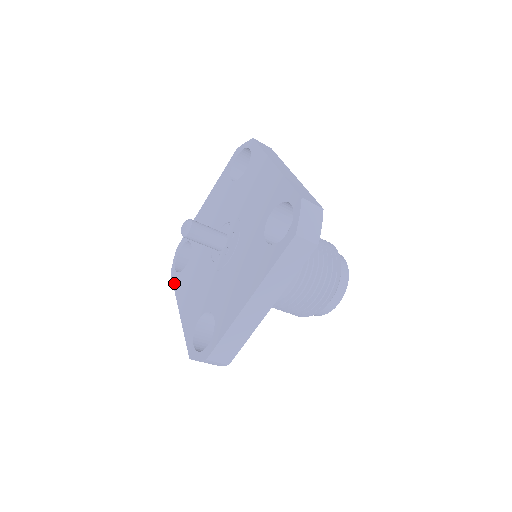
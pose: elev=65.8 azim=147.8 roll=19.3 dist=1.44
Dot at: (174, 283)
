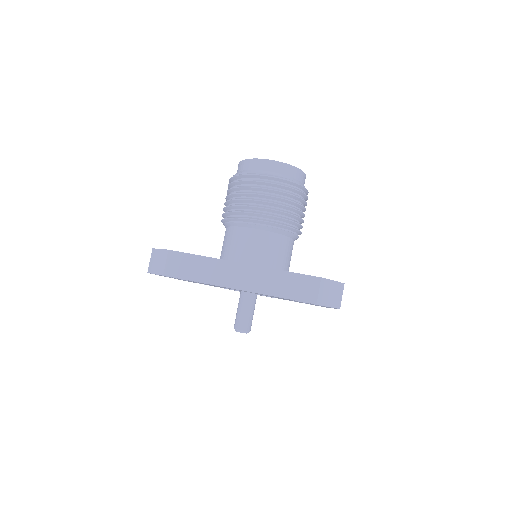
Dot at: occluded
